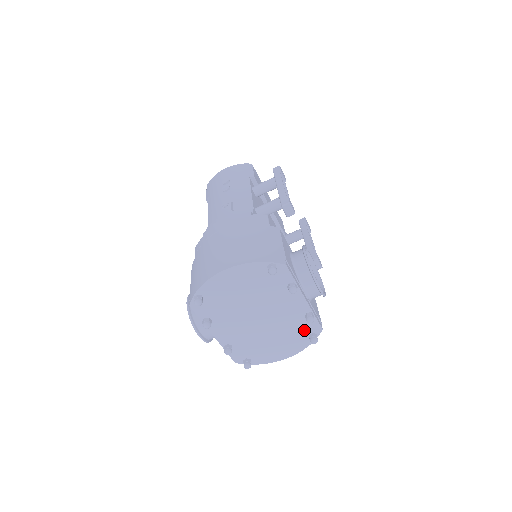
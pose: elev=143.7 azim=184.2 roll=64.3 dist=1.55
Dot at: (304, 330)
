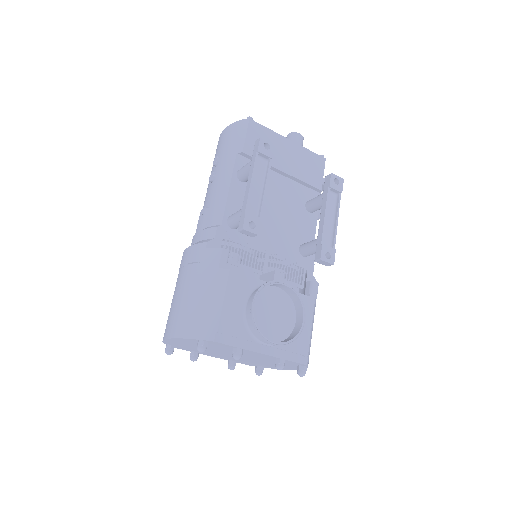
Dot at: (288, 363)
